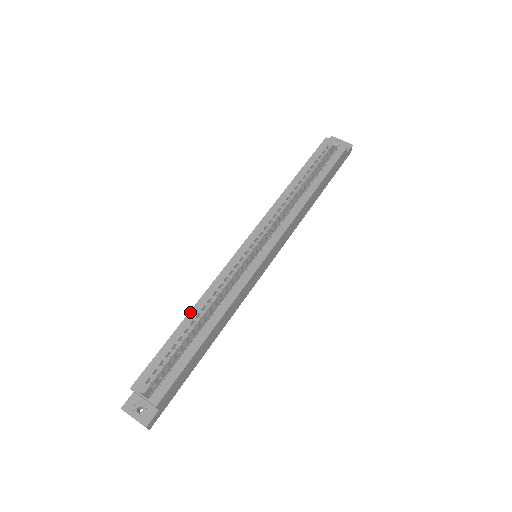
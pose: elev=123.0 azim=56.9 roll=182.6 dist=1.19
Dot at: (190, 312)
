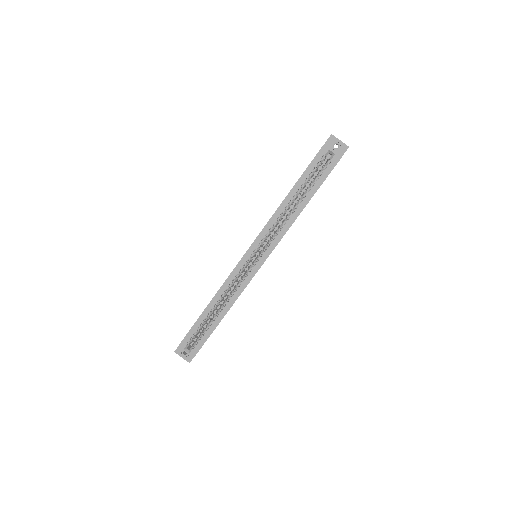
Dot at: (210, 303)
